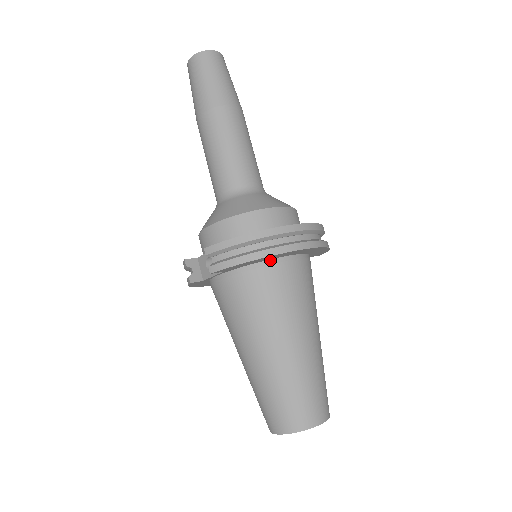
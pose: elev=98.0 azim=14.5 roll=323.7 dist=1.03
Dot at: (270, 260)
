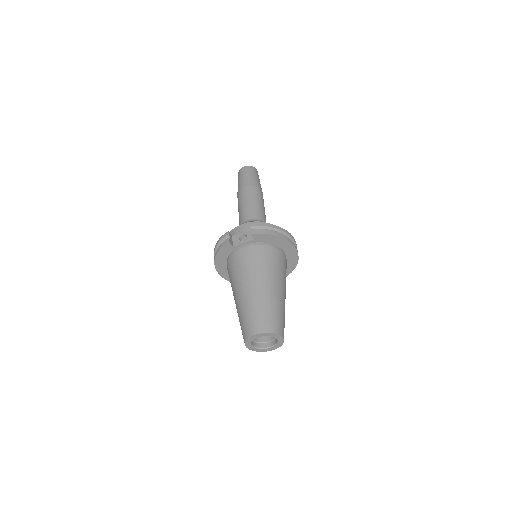
Dot at: (277, 247)
